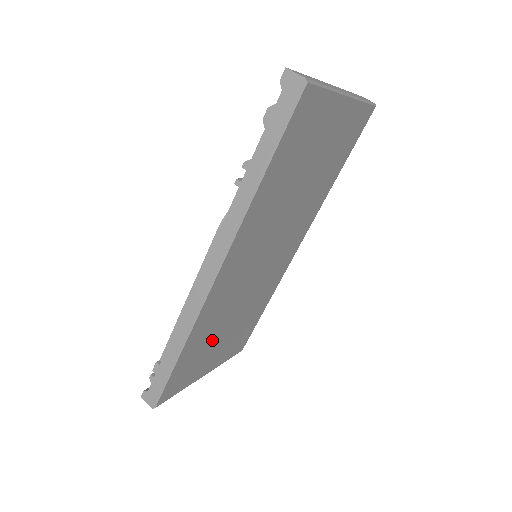
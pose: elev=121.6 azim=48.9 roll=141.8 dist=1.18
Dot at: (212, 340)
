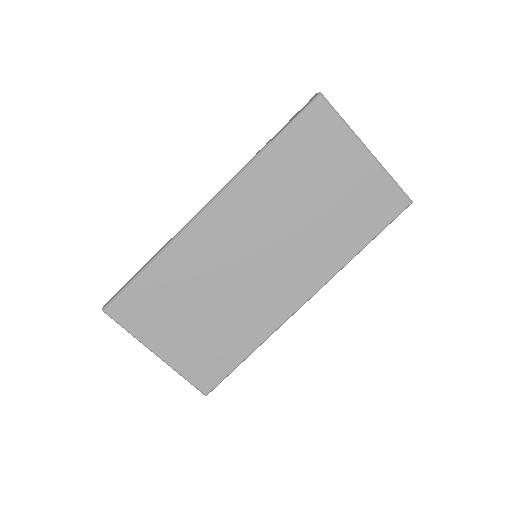
Dot at: (181, 301)
